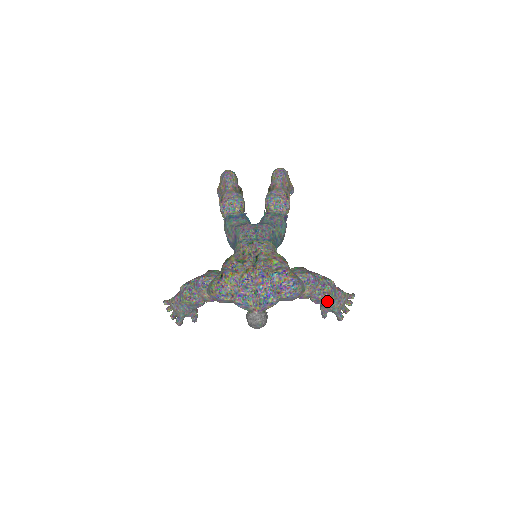
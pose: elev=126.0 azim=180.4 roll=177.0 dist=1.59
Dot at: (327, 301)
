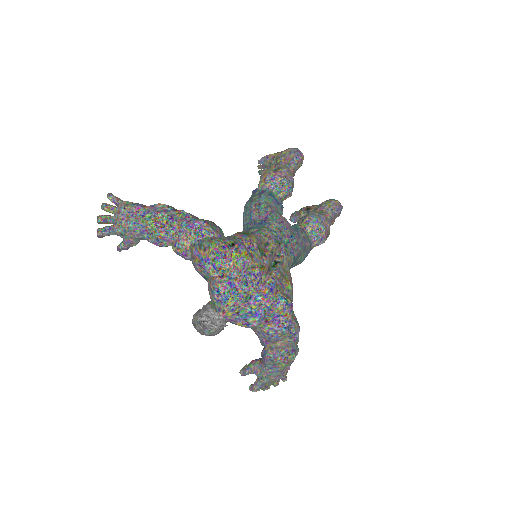
Dot at: (275, 366)
